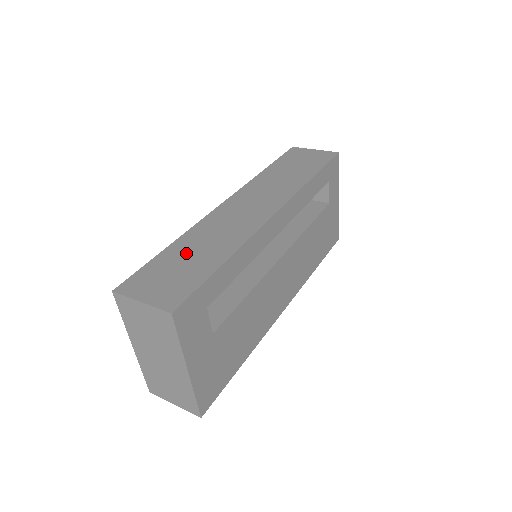
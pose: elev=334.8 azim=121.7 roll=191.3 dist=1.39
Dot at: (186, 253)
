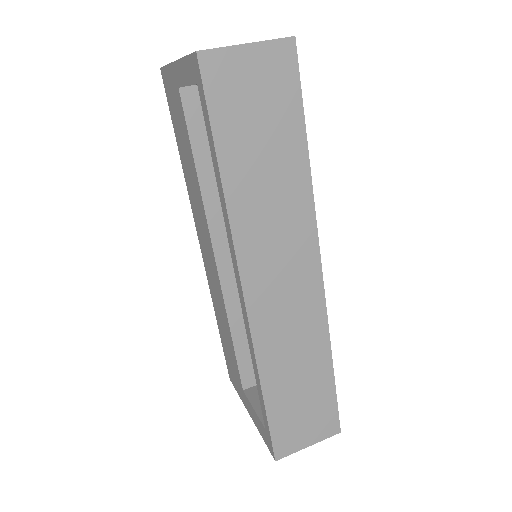
Dot at: (290, 387)
